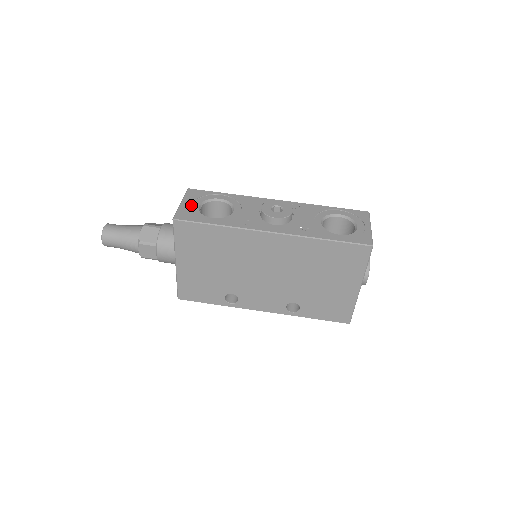
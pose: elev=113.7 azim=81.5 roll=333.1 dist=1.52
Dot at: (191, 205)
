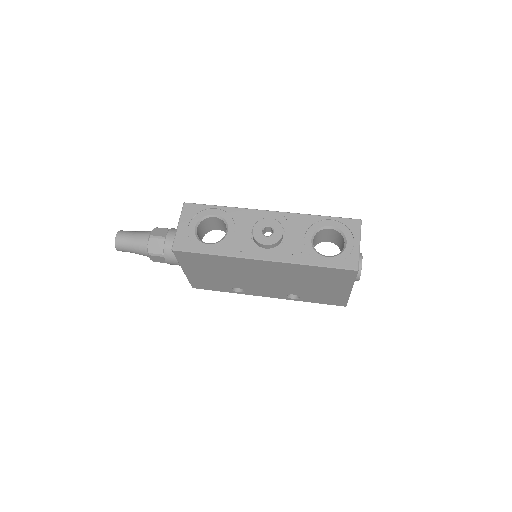
Dot at: (187, 227)
